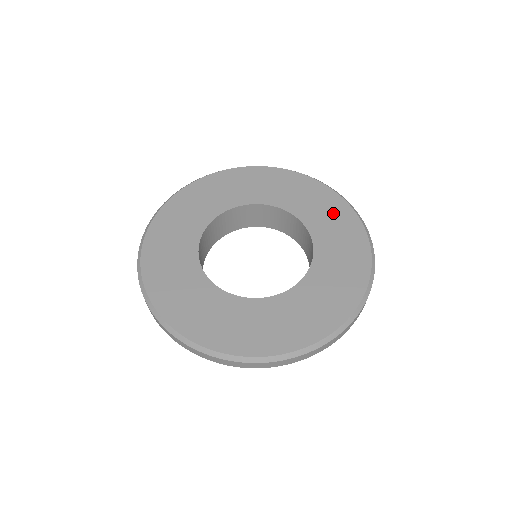
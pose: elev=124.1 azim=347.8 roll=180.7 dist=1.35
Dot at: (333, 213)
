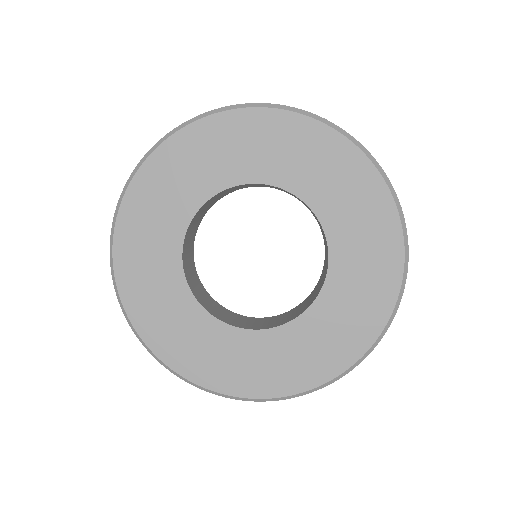
Dot at: (374, 245)
